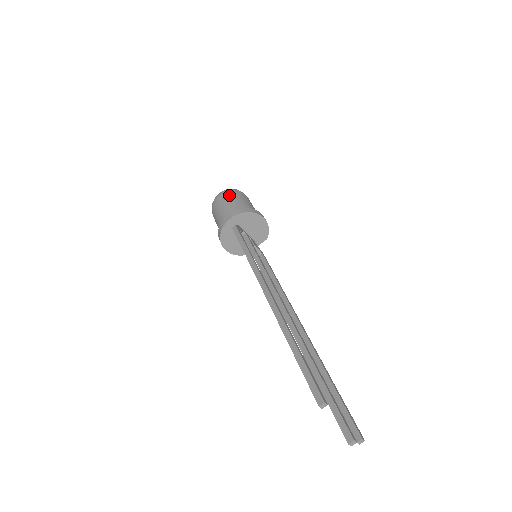
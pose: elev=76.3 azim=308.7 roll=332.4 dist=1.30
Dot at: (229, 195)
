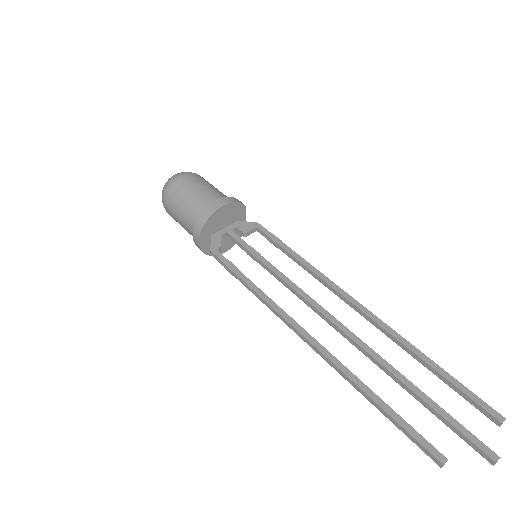
Dot at: (171, 203)
